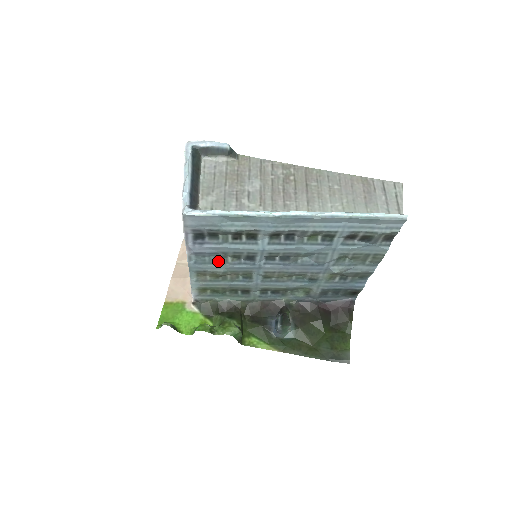
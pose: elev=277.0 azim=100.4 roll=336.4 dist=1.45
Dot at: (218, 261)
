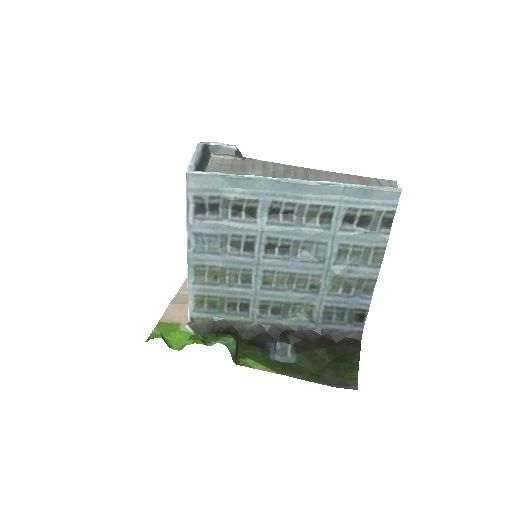
Dot at: (217, 250)
